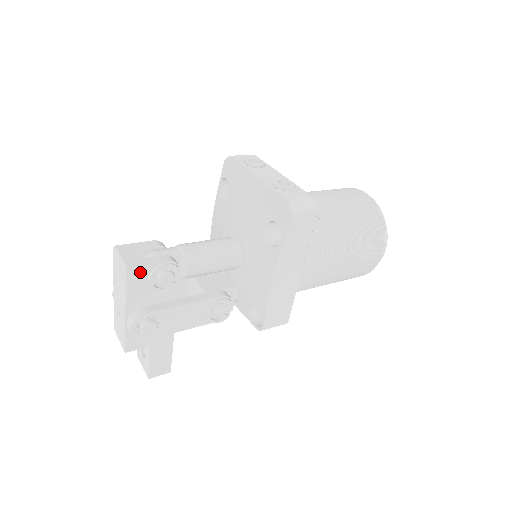
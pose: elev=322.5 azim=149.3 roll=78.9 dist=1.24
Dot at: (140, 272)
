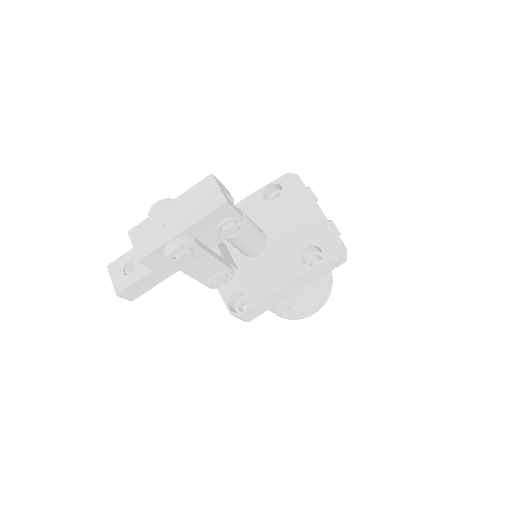
Dot at: (227, 212)
